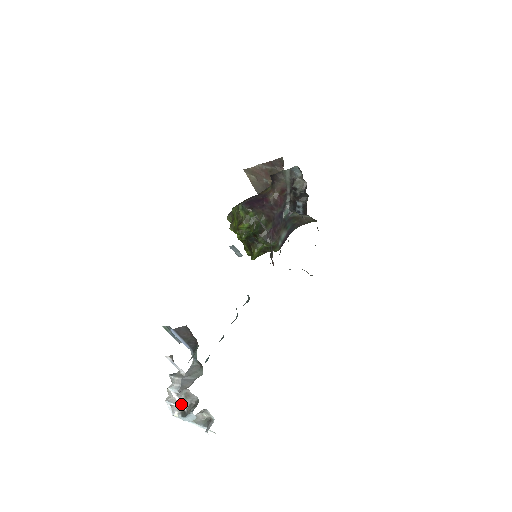
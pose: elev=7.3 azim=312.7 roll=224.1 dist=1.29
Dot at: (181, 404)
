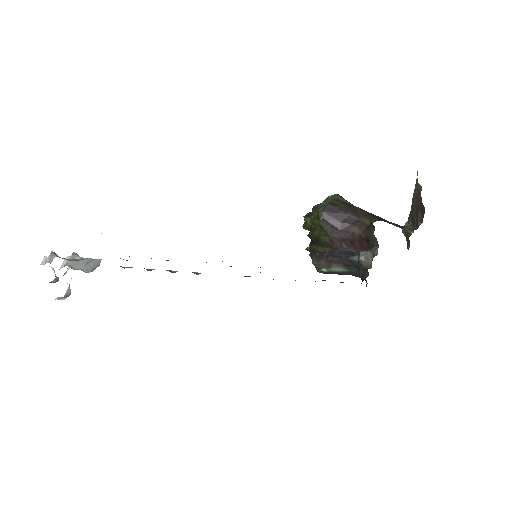
Dot at: occluded
